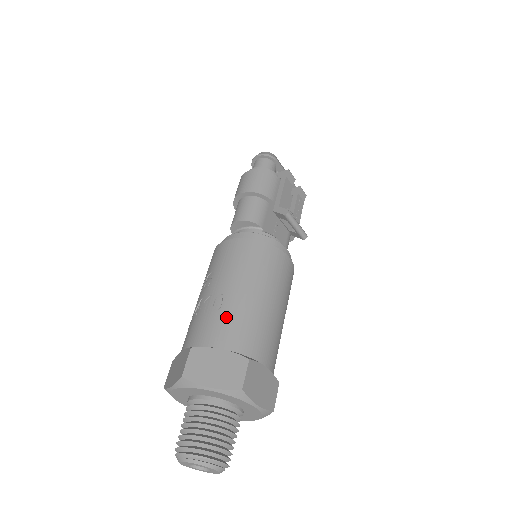
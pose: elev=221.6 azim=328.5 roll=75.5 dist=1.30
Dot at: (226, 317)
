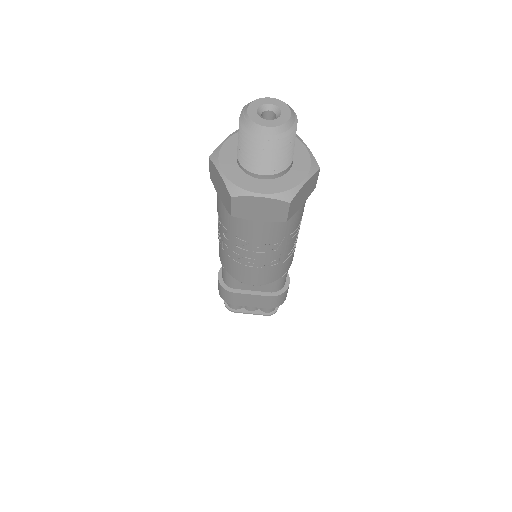
Dot at: occluded
